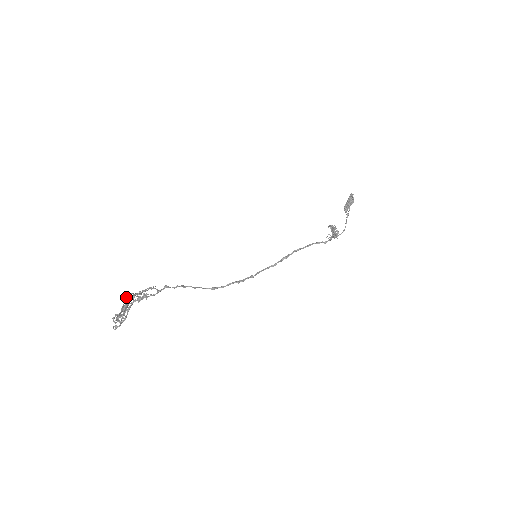
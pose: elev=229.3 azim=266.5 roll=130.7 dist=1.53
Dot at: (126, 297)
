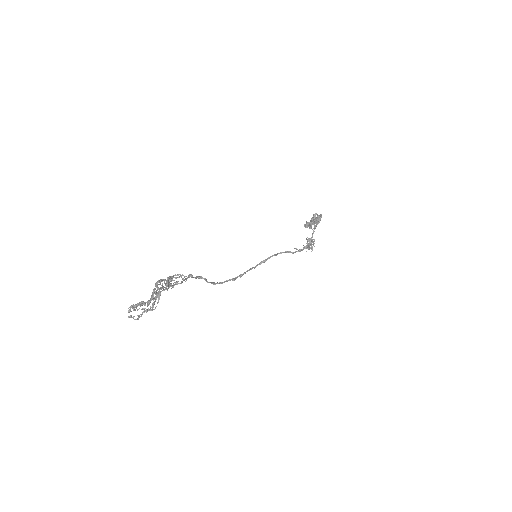
Dot at: (158, 282)
